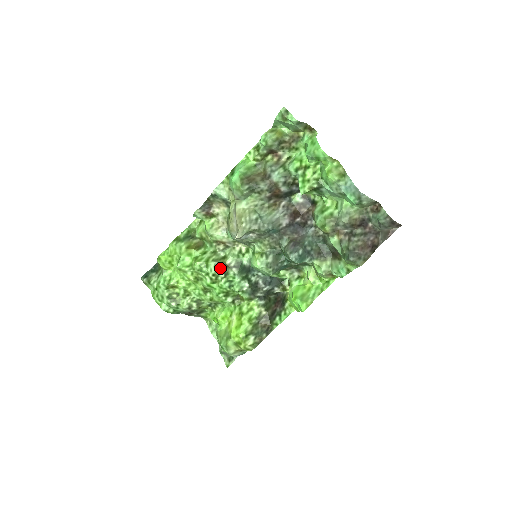
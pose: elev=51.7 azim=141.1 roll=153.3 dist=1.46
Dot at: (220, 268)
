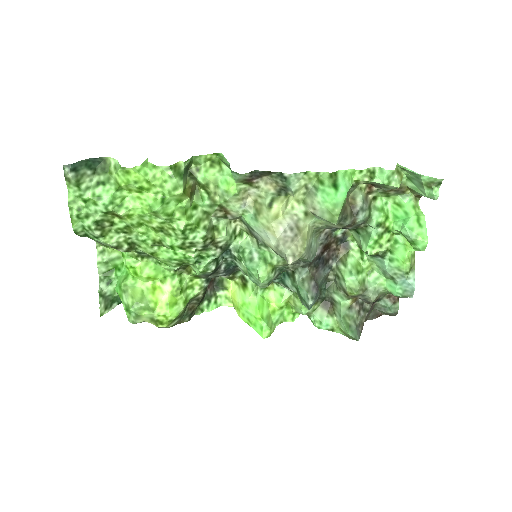
Dot at: (206, 242)
